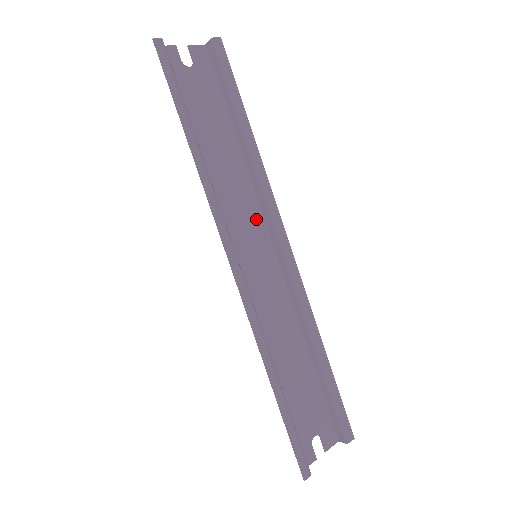
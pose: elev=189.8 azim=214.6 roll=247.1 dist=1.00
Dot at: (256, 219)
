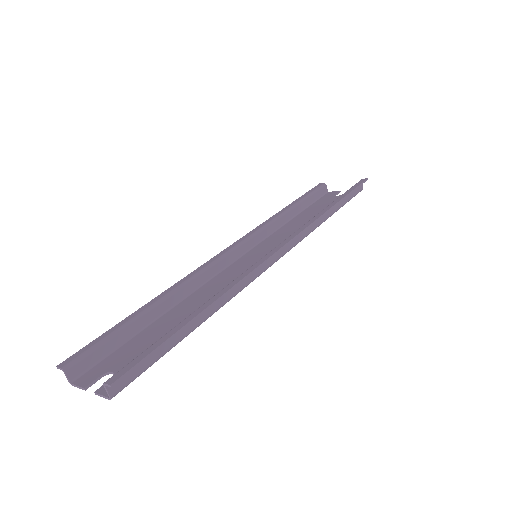
Dot at: occluded
